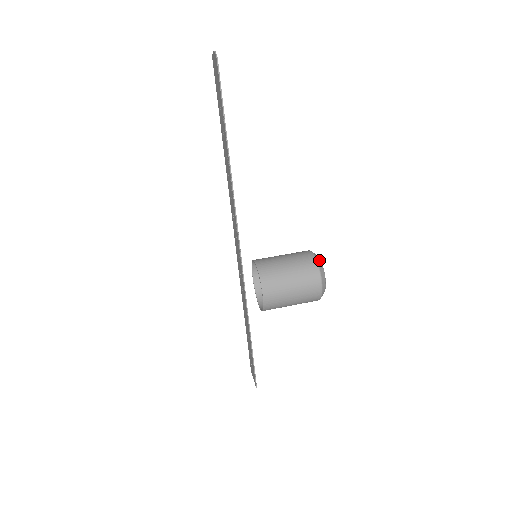
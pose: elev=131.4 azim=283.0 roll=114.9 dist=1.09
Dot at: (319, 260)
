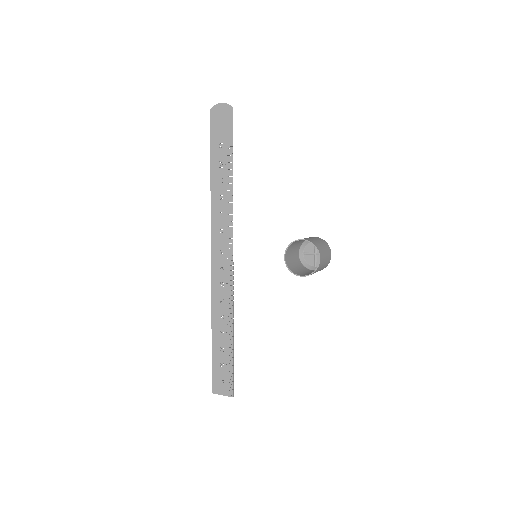
Dot at: occluded
